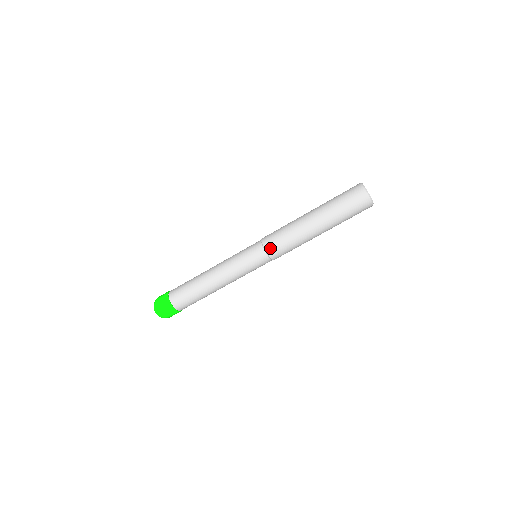
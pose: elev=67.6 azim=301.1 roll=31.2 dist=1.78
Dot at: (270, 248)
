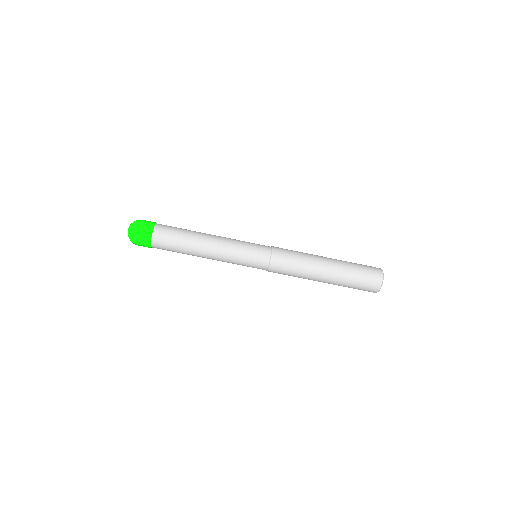
Dot at: (273, 271)
